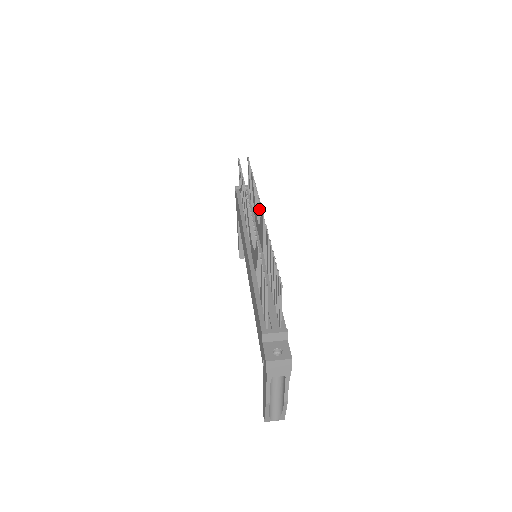
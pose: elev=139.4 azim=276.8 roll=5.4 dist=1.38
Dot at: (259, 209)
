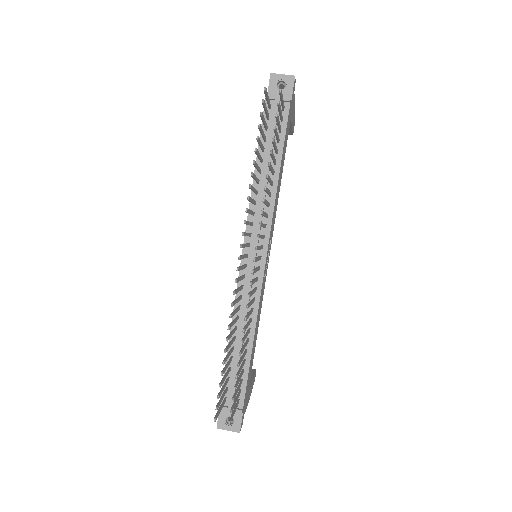
Dot at: occluded
